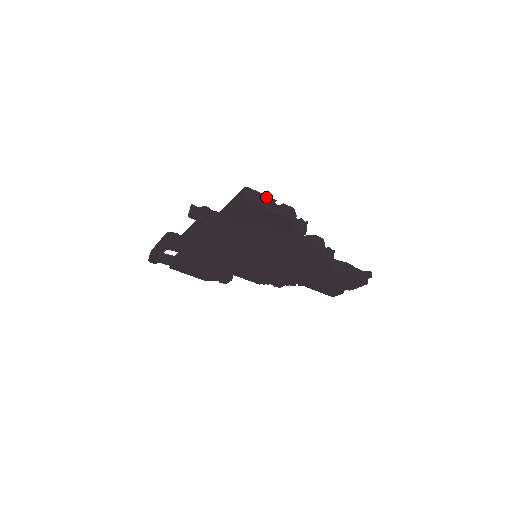
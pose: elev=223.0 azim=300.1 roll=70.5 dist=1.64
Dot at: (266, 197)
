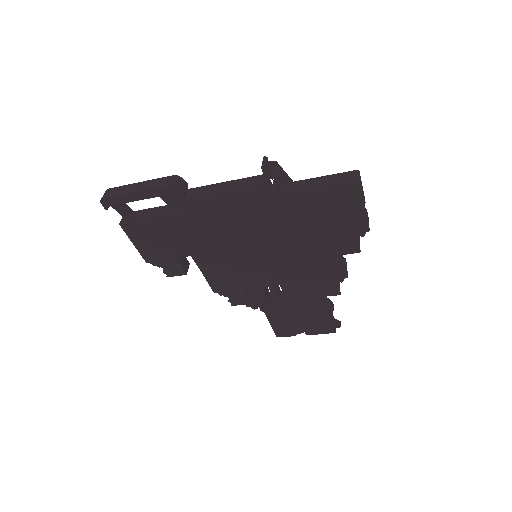
Dot at: occluded
